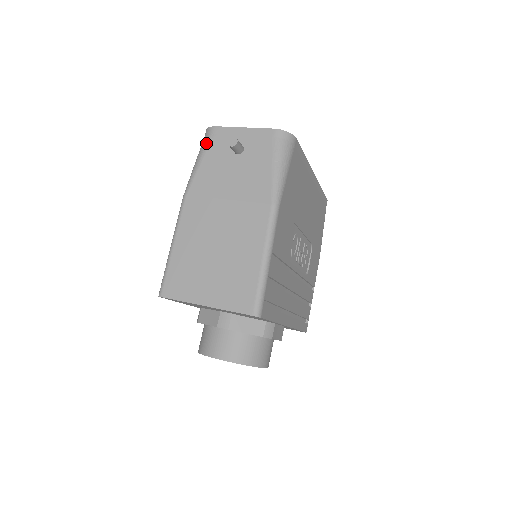
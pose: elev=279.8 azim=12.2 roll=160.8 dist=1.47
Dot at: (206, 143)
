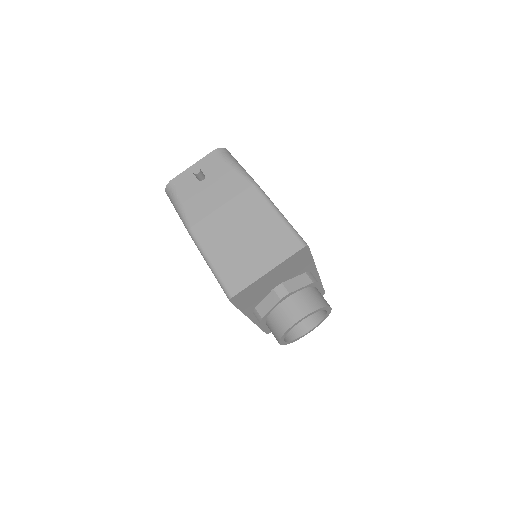
Dot at: (174, 192)
